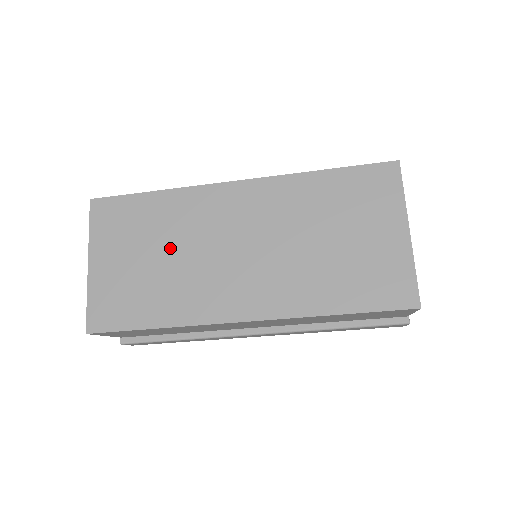
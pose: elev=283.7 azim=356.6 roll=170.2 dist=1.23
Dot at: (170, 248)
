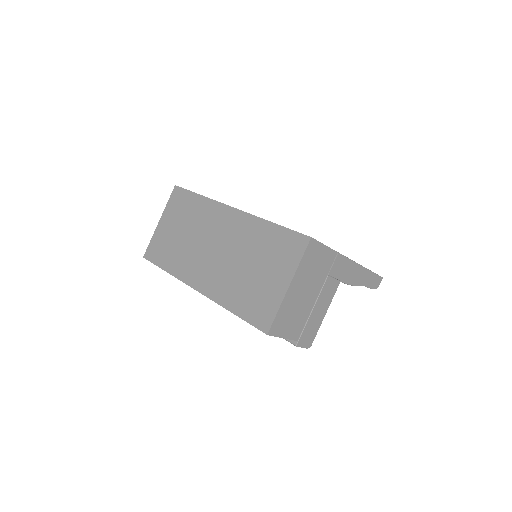
Dot at: (190, 231)
